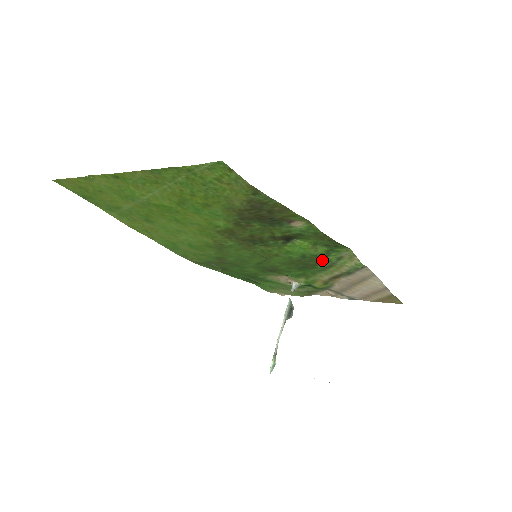
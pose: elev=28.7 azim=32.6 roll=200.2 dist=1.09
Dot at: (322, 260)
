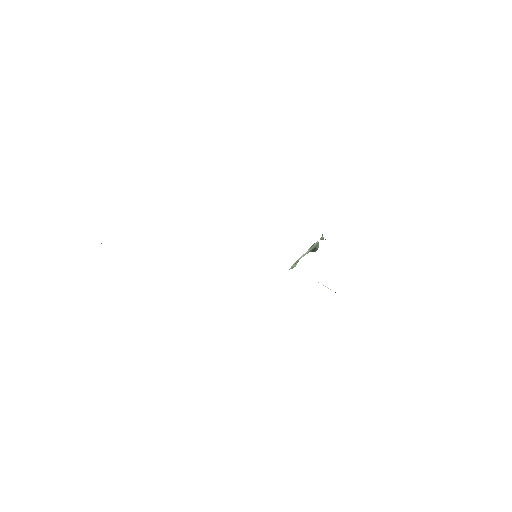
Dot at: occluded
